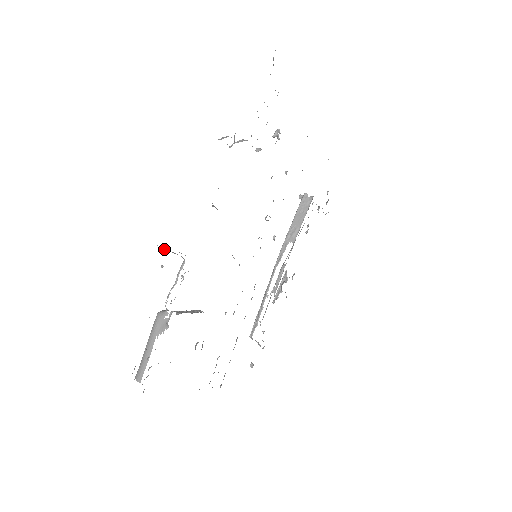
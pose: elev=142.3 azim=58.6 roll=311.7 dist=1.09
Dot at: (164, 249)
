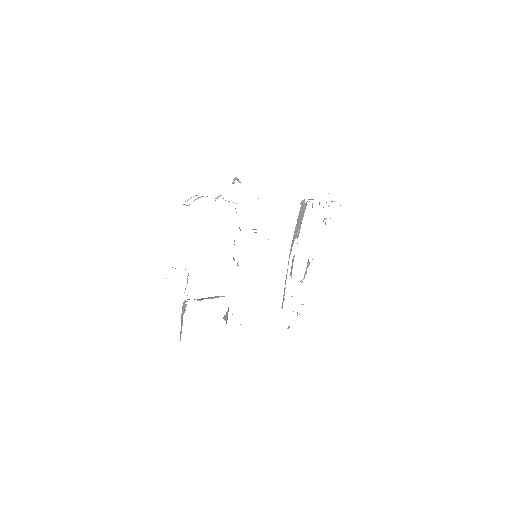
Dot at: occluded
